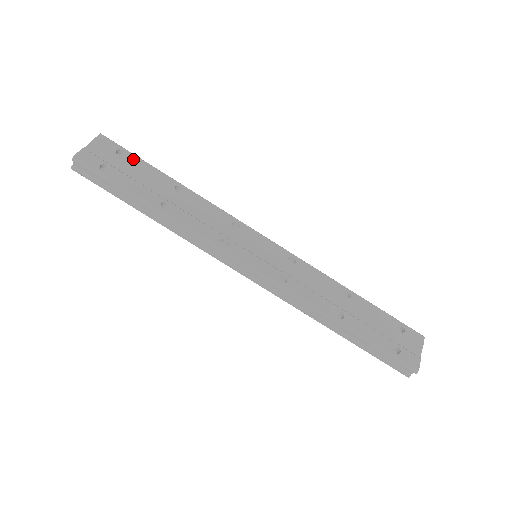
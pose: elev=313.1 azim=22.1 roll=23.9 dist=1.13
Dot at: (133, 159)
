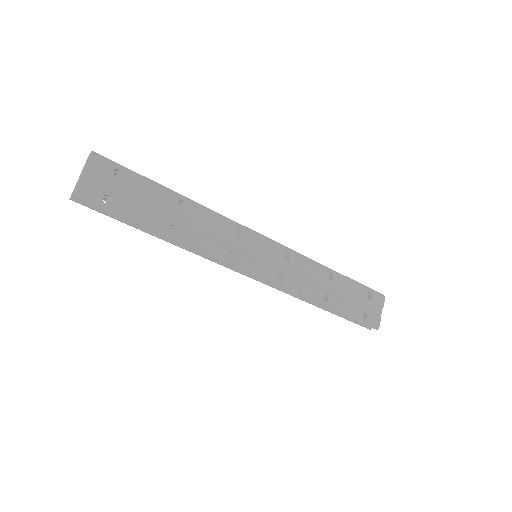
Dot at: (132, 179)
